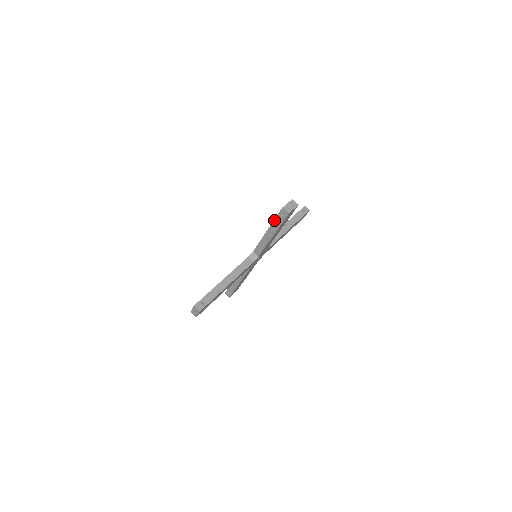
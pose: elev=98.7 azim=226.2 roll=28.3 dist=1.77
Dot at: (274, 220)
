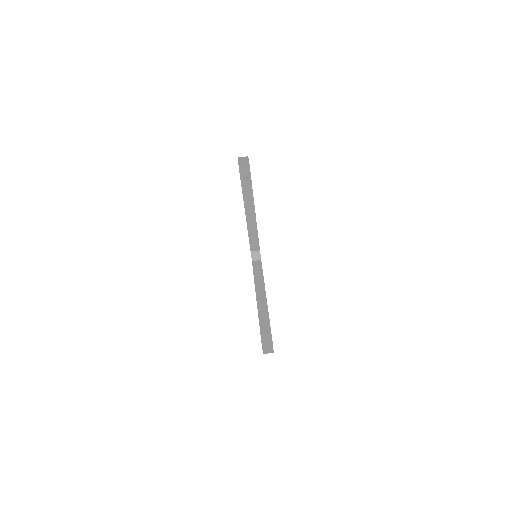
Dot at: (242, 193)
